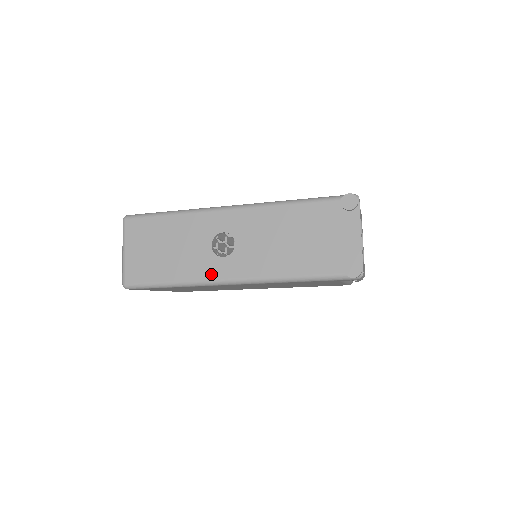
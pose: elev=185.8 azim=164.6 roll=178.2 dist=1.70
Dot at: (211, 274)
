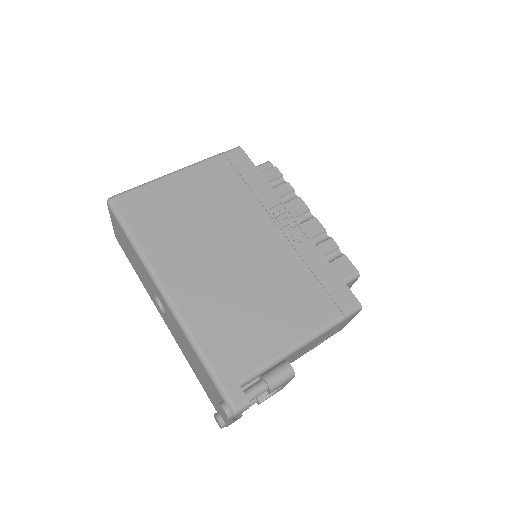
Dot at: (155, 304)
